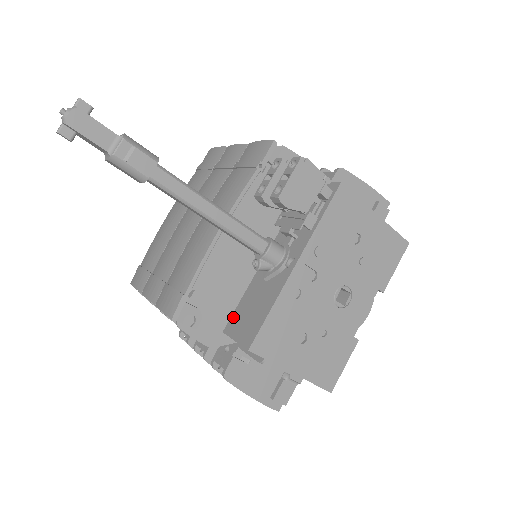
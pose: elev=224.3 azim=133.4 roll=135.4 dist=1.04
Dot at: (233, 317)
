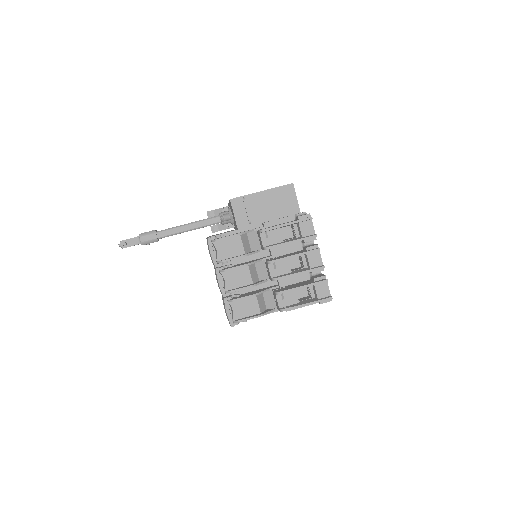
Dot at: occluded
